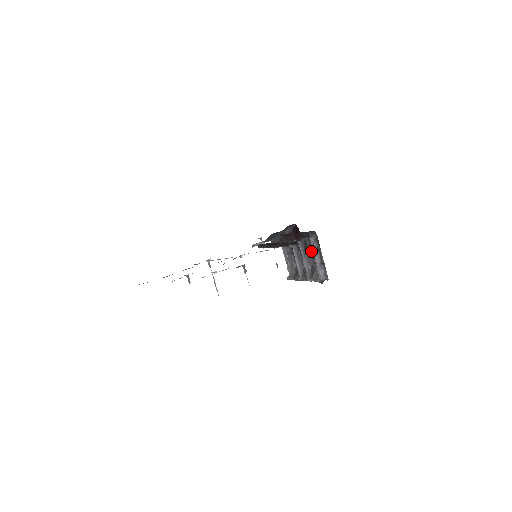
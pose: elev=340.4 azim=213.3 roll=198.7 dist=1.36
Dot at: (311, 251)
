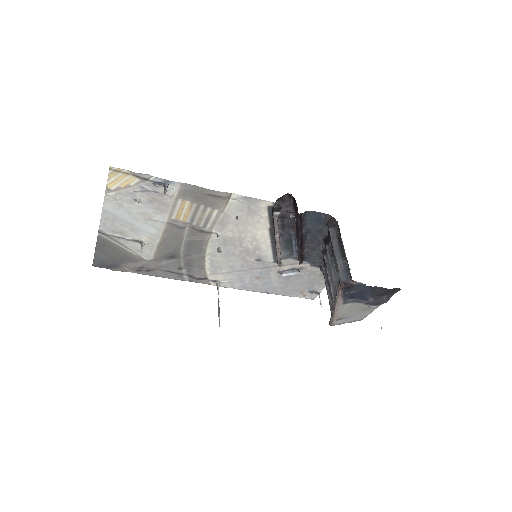
Dot at: (333, 249)
